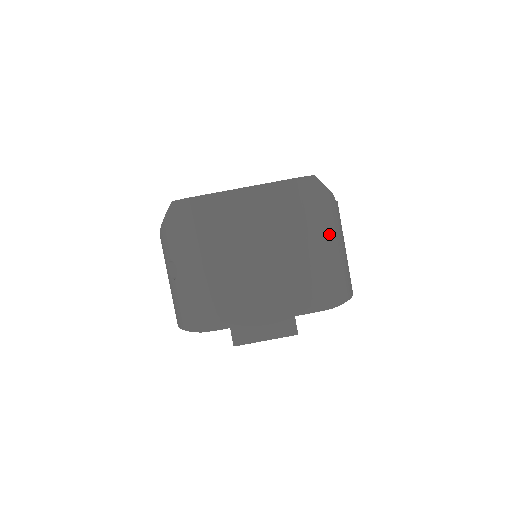
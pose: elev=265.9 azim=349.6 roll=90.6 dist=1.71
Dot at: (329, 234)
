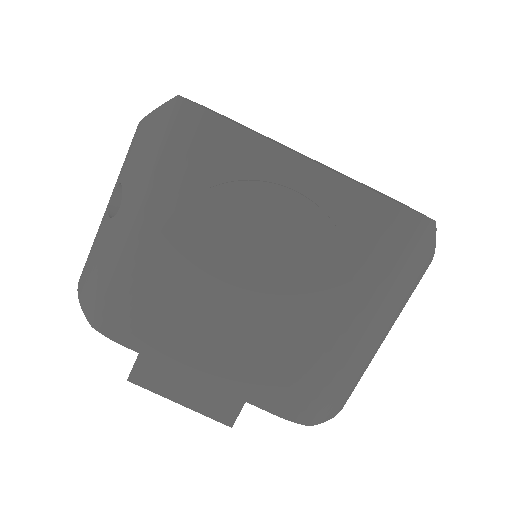
Dot at: (384, 320)
